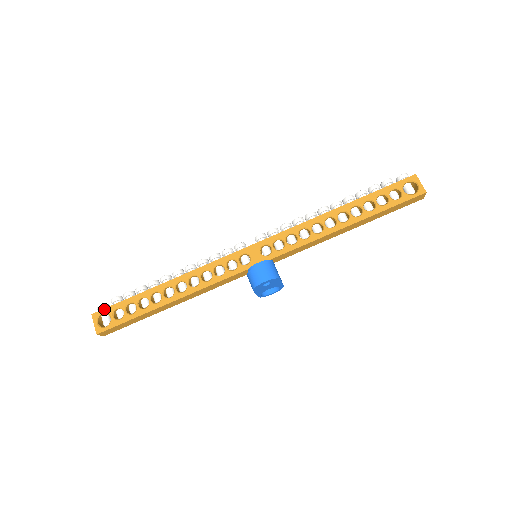
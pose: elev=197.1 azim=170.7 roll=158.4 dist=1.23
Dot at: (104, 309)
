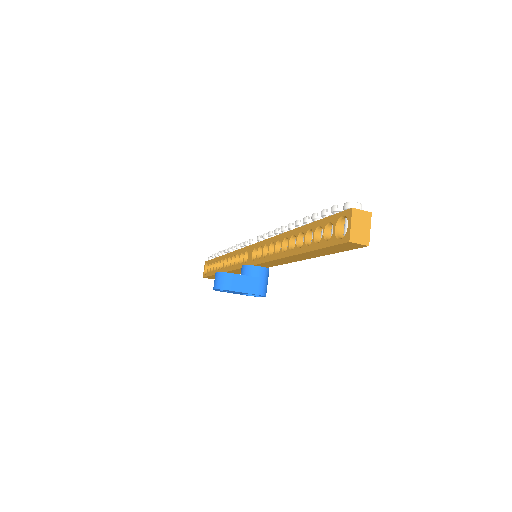
Dot at: (208, 261)
